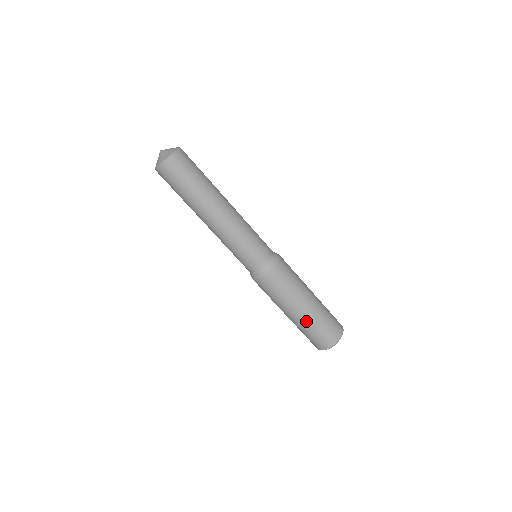
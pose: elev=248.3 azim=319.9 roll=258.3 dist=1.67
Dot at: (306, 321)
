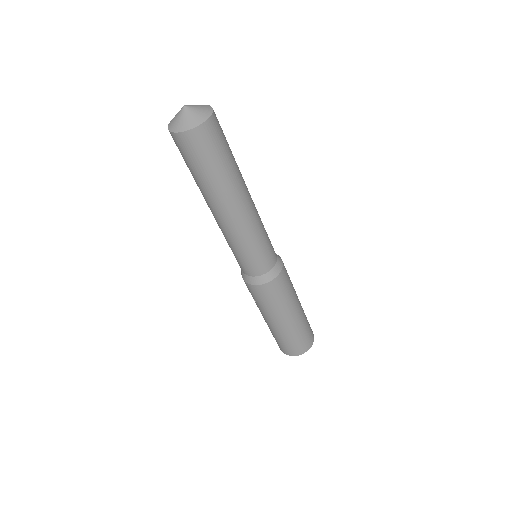
Dot at: (299, 323)
